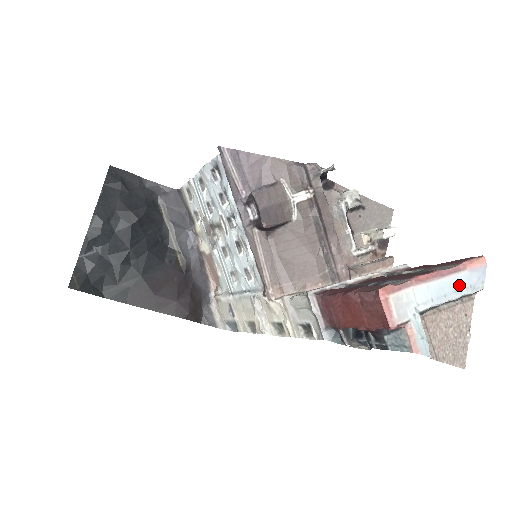
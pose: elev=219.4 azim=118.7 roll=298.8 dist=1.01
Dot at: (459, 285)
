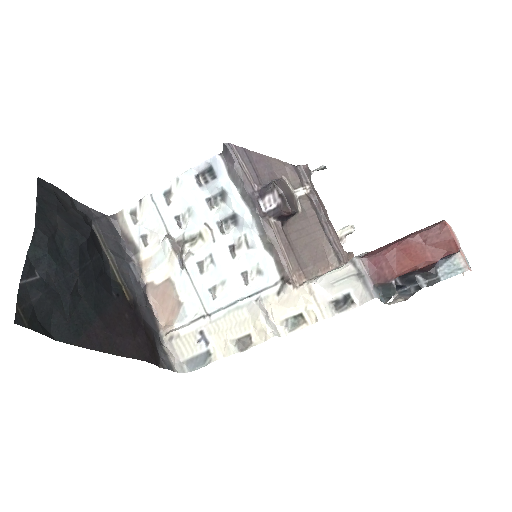
Dot at: occluded
